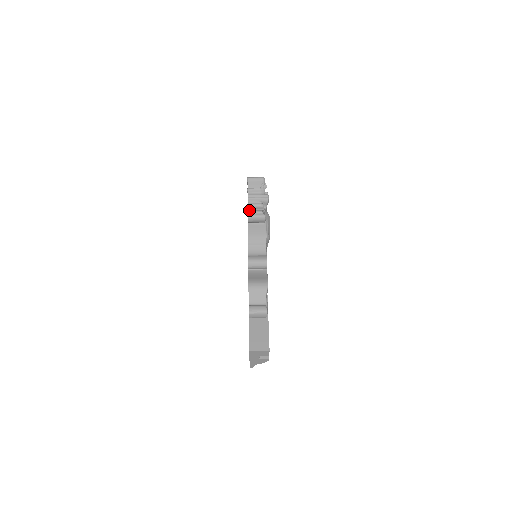
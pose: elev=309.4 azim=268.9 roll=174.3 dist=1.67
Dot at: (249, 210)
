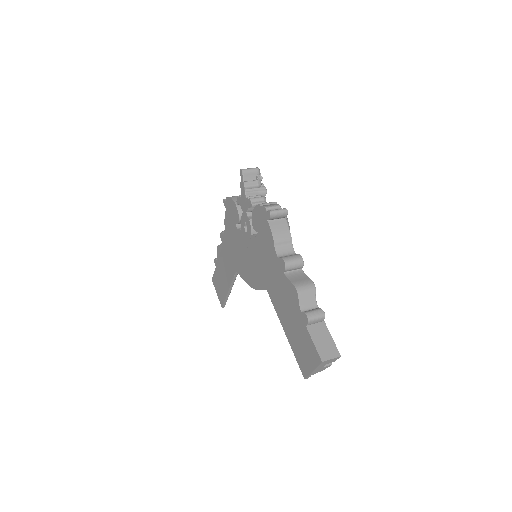
Dot at: (266, 206)
